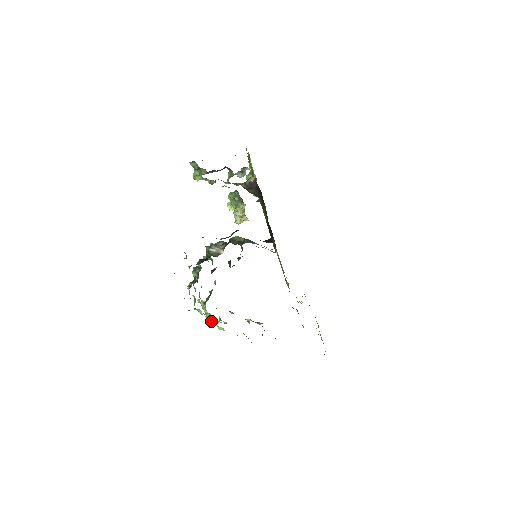
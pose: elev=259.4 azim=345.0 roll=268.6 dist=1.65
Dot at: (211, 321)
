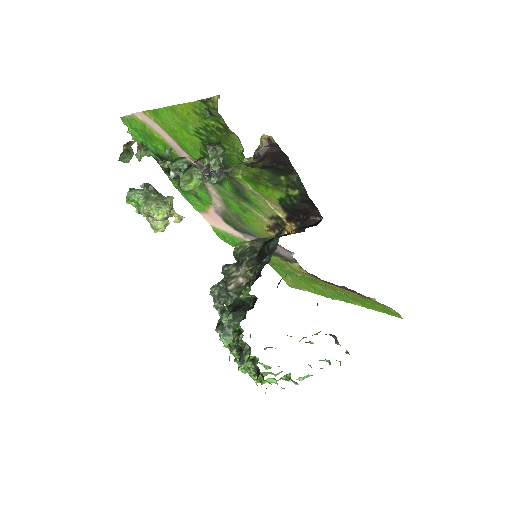
Dot at: (290, 380)
